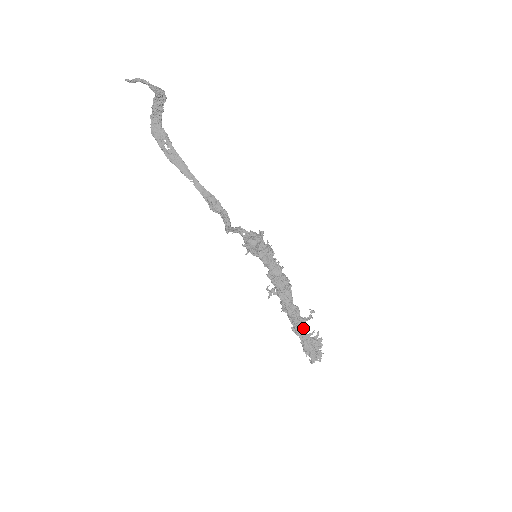
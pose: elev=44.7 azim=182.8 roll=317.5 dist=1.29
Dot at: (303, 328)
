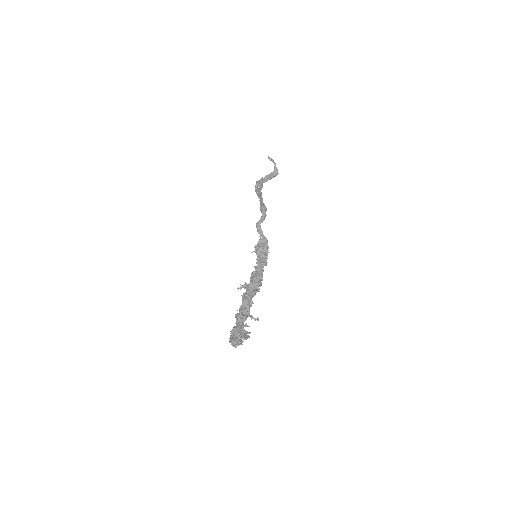
Dot at: (245, 317)
